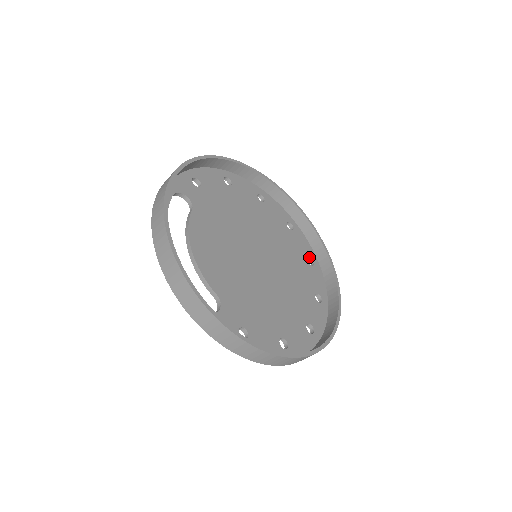
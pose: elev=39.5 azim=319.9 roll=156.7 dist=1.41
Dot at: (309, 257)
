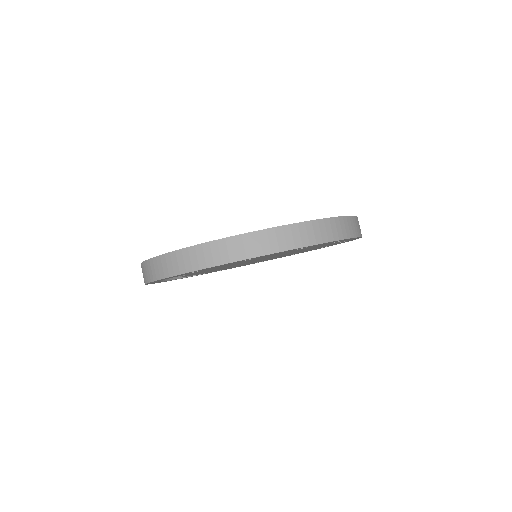
Dot at: occluded
